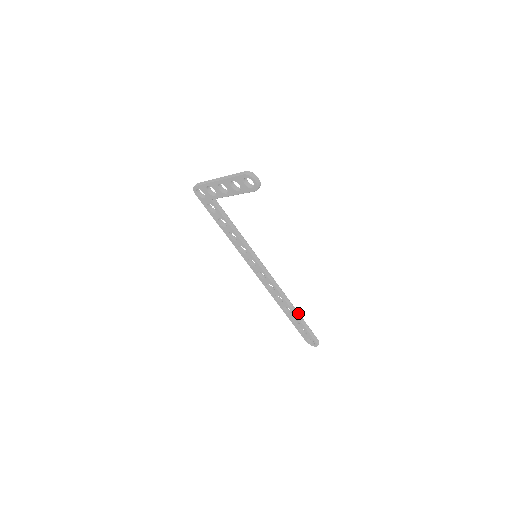
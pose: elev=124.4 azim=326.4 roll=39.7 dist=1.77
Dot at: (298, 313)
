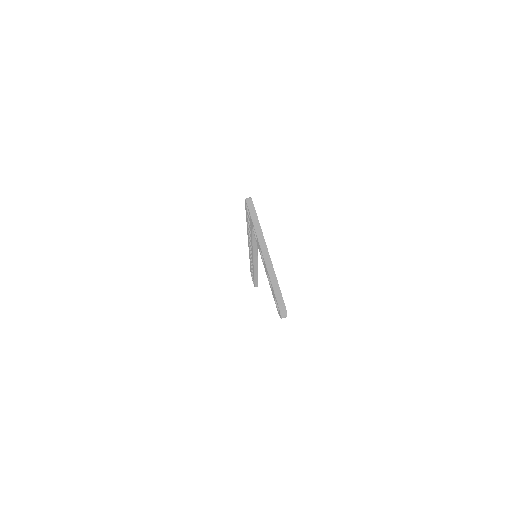
Dot at: (257, 277)
